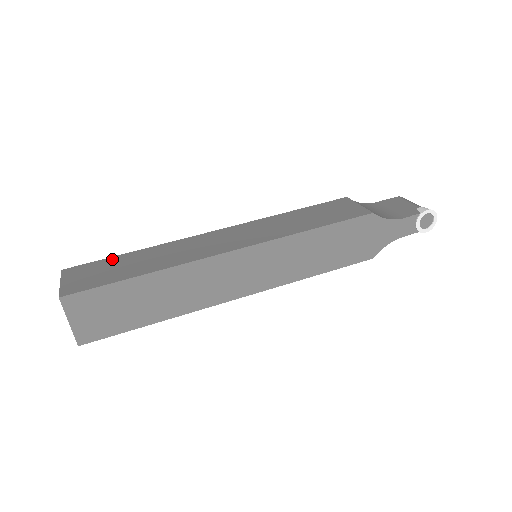
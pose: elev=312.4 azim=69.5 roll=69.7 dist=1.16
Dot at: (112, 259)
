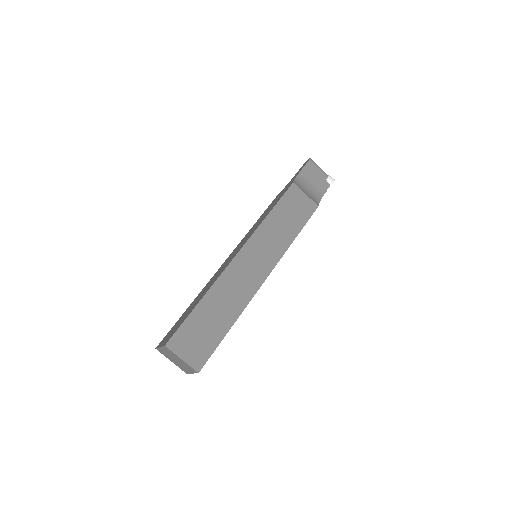
Dot at: (192, 318)
